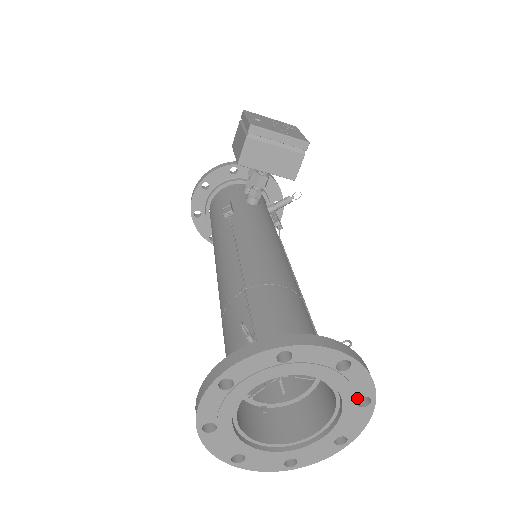
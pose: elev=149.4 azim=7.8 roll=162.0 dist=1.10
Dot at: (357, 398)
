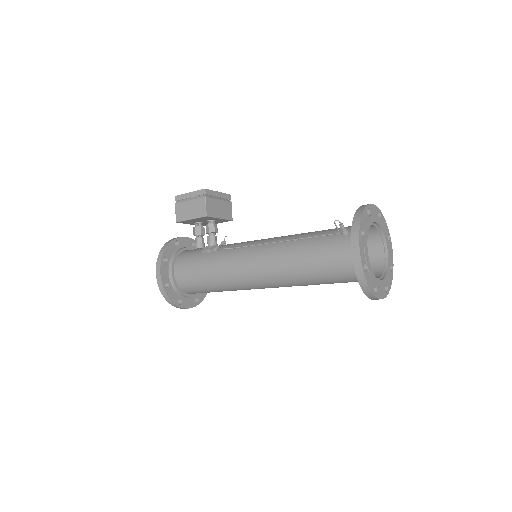
Dot at: occluded
